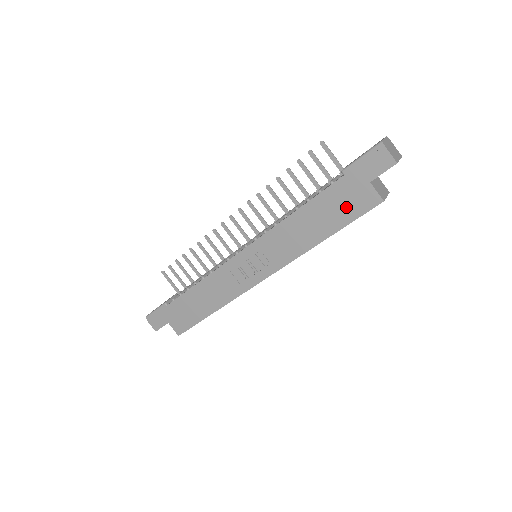
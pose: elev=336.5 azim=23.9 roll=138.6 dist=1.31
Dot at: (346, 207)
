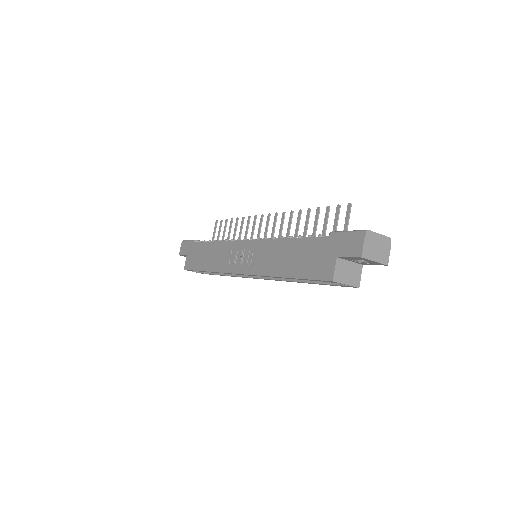
Dot at: (312, 263)
